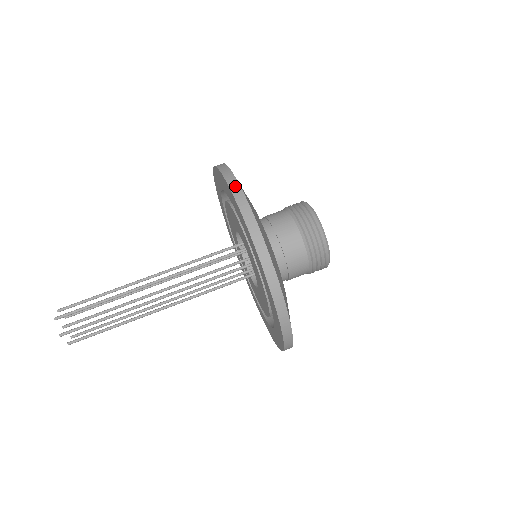
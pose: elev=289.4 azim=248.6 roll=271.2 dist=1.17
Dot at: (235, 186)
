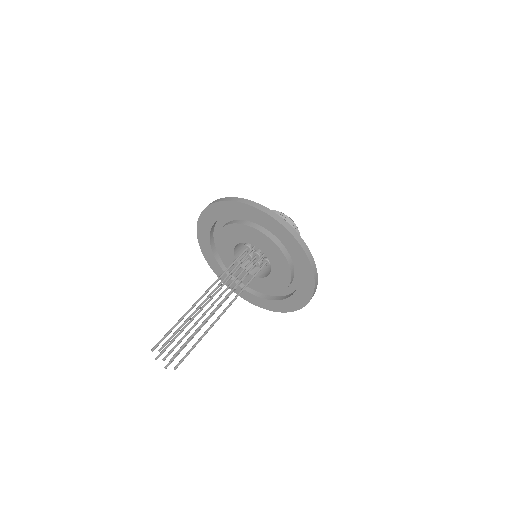
Dot at: occluded
